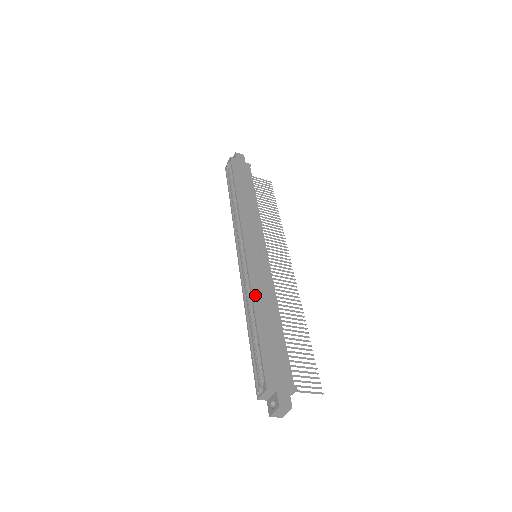
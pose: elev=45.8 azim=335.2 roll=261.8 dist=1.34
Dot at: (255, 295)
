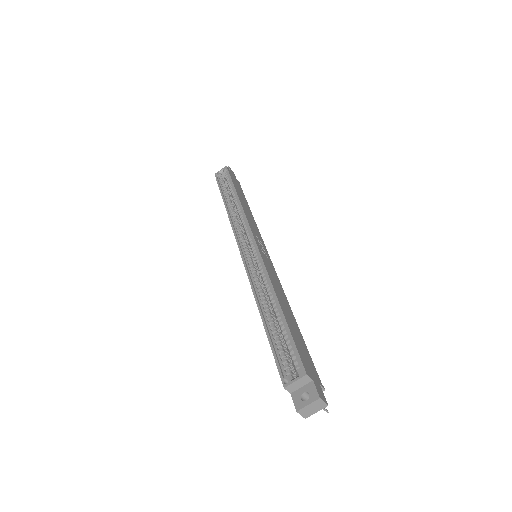
Dot at: (273, 283)
